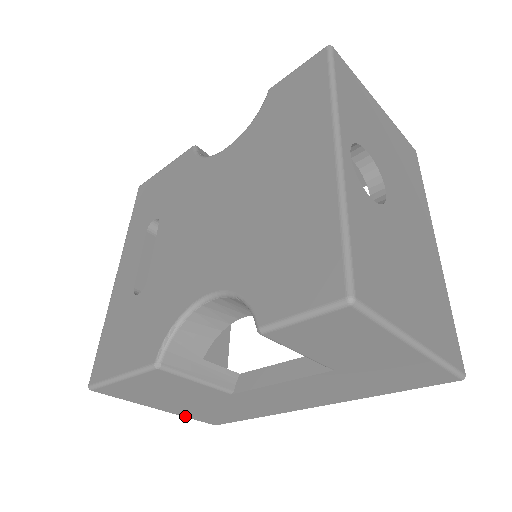
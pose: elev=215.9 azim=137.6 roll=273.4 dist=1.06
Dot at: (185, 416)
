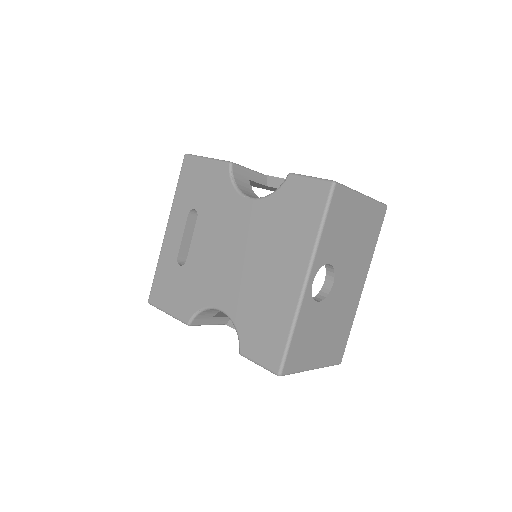
Dot at: occluded
